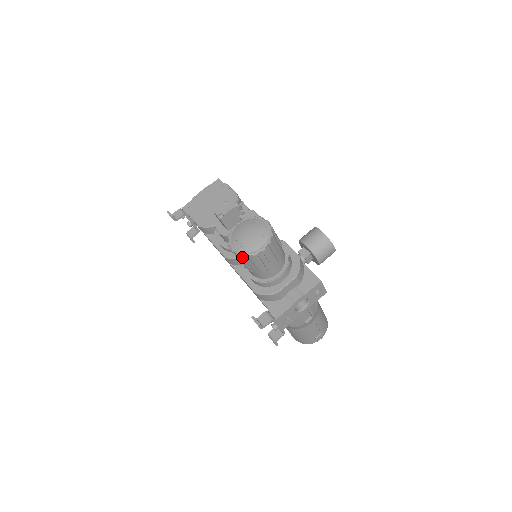
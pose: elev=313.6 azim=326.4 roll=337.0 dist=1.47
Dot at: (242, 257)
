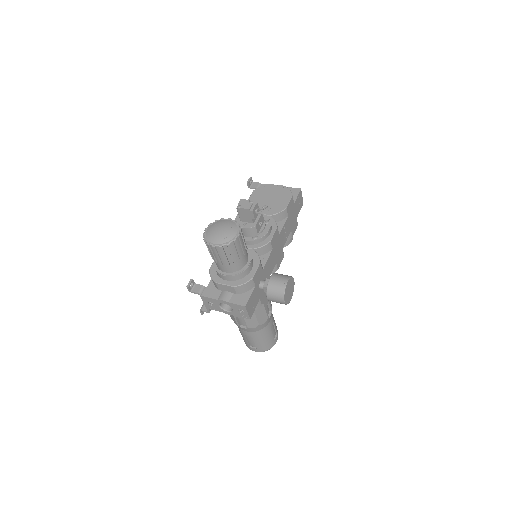
Dot at: occluded
